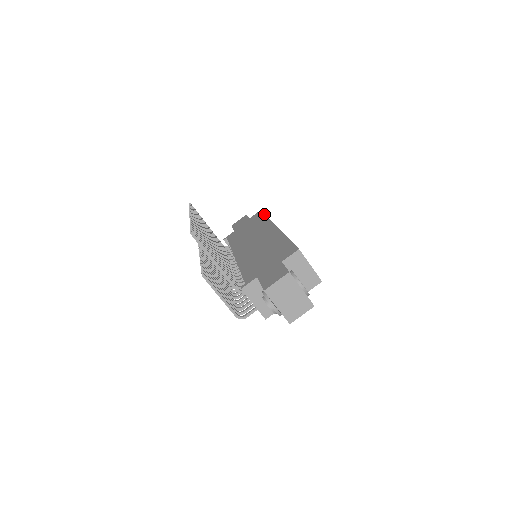
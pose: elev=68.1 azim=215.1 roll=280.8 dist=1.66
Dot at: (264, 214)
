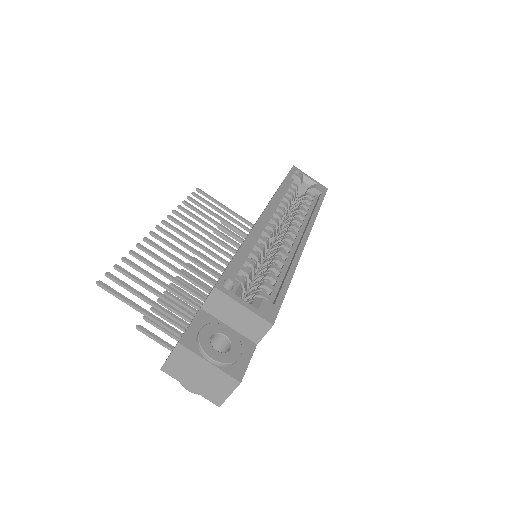
Dot at: (285, 177)
